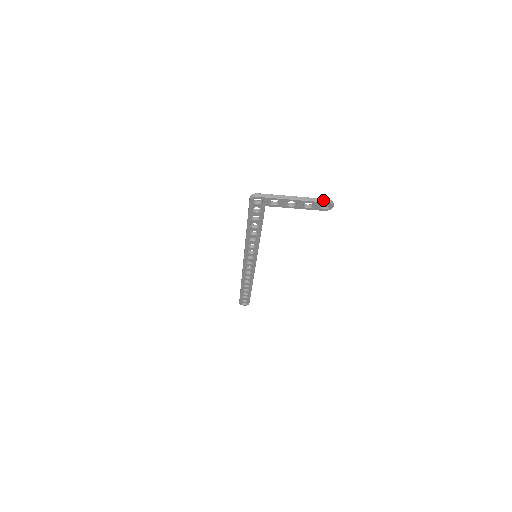
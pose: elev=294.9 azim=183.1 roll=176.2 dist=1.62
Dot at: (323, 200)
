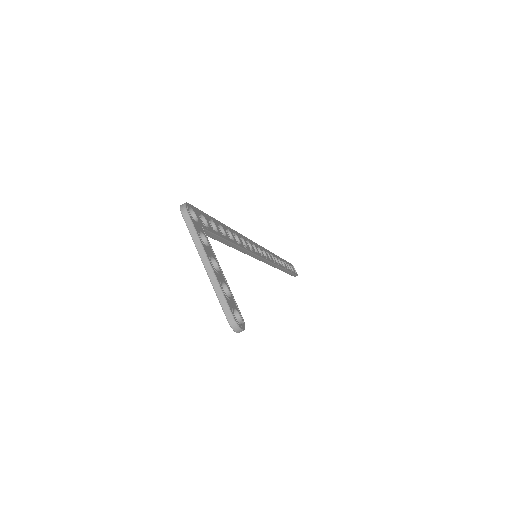
Dot at: (227, 312)
